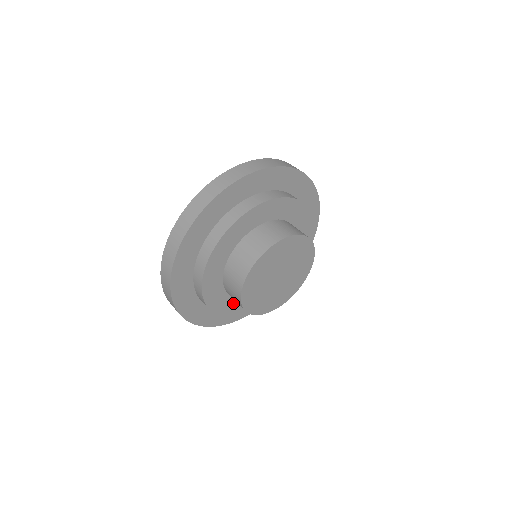
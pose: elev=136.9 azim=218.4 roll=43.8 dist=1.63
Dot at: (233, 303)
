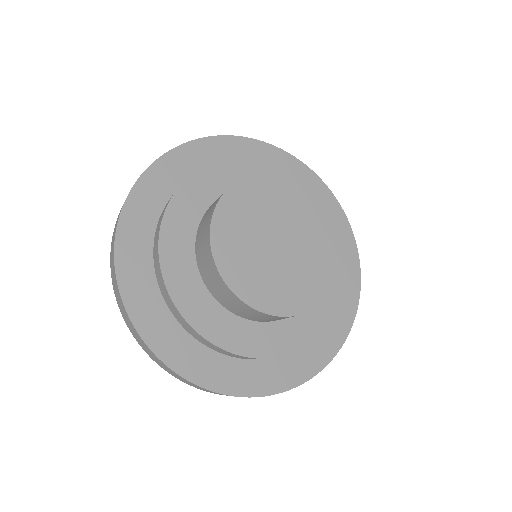
Dot at: (232, 324)
